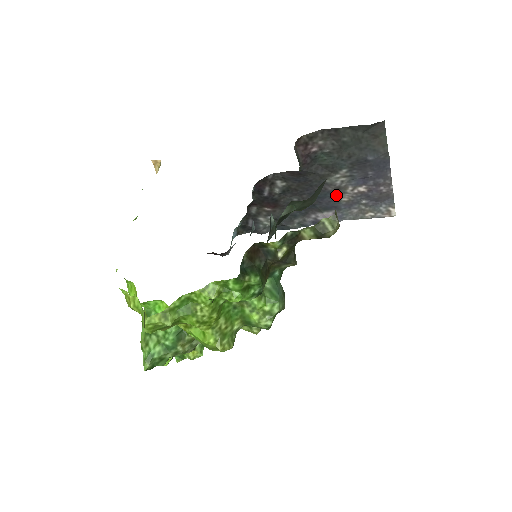
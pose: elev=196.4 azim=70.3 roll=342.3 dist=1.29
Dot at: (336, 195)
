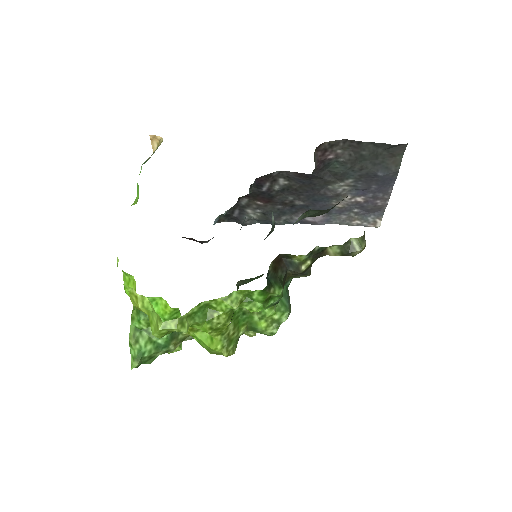
Dot at: (332, 201)
